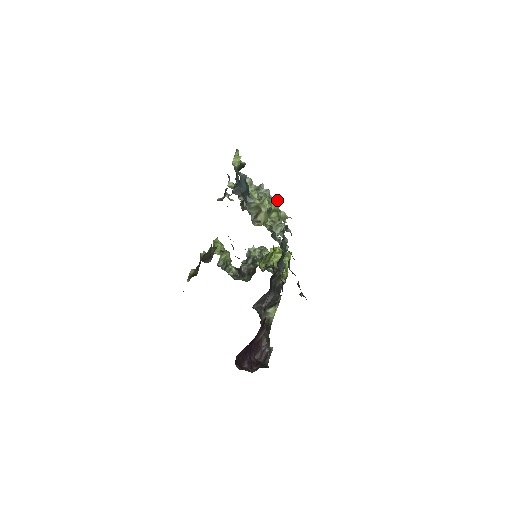
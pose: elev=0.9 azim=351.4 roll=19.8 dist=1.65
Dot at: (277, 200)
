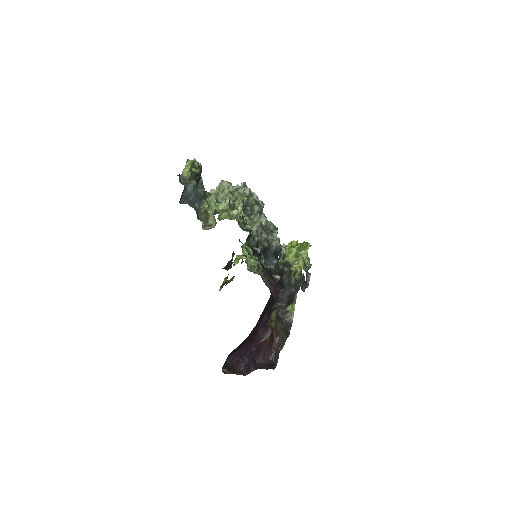
Dot at: (226, 200)
